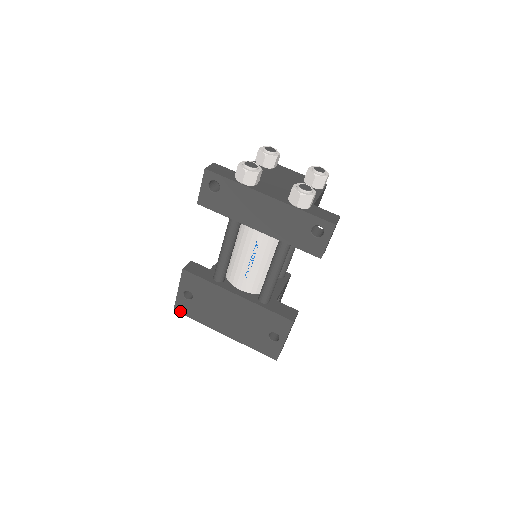
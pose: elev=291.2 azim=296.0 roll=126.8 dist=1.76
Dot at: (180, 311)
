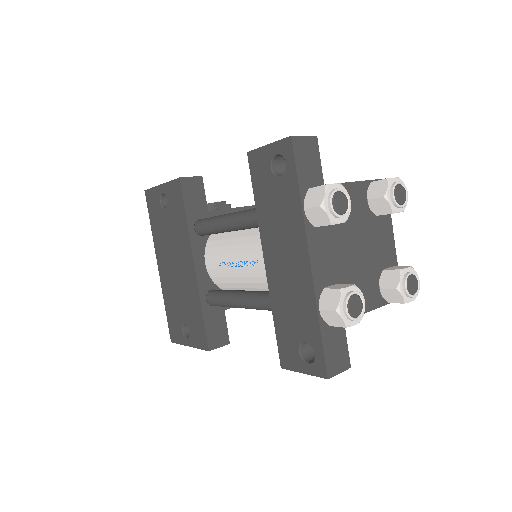
Dot at: (148, 199)
